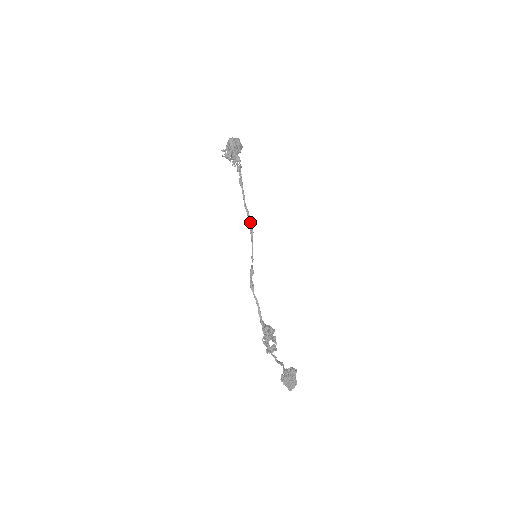
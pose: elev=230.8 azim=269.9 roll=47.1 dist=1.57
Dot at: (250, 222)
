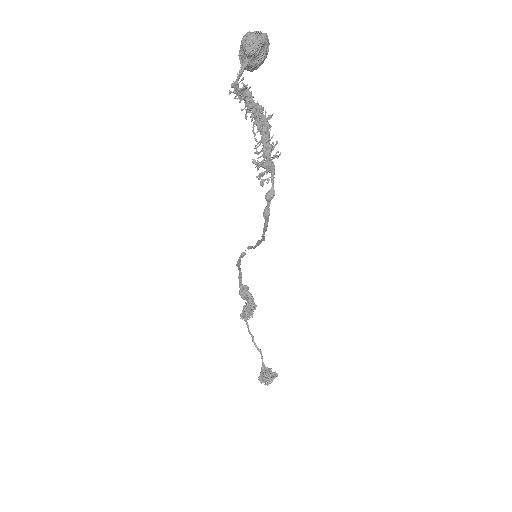
Dot at: occluded
